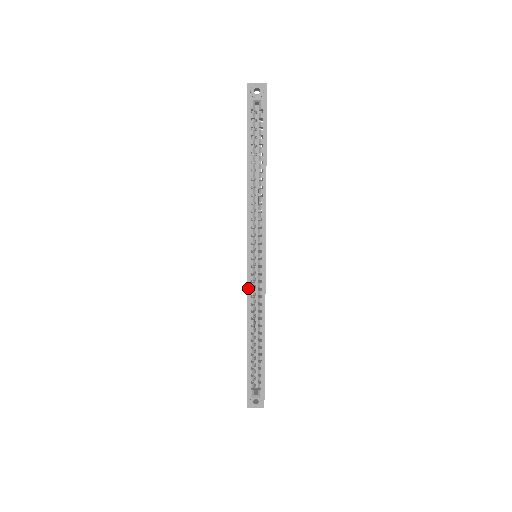
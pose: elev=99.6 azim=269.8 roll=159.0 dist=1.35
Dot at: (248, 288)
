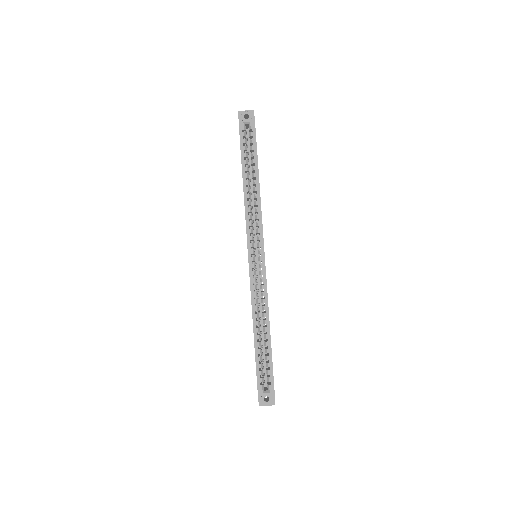
Dot at: (251, 283)
